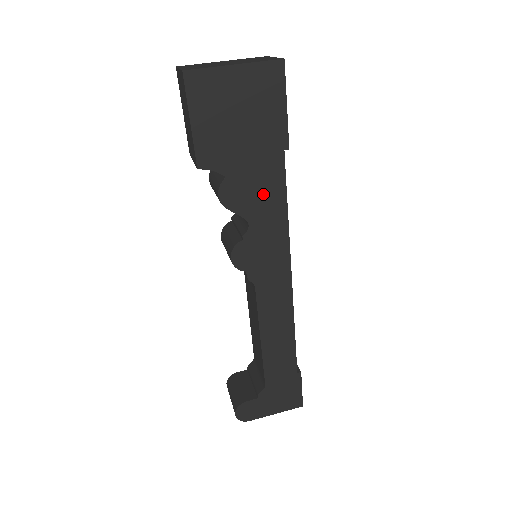
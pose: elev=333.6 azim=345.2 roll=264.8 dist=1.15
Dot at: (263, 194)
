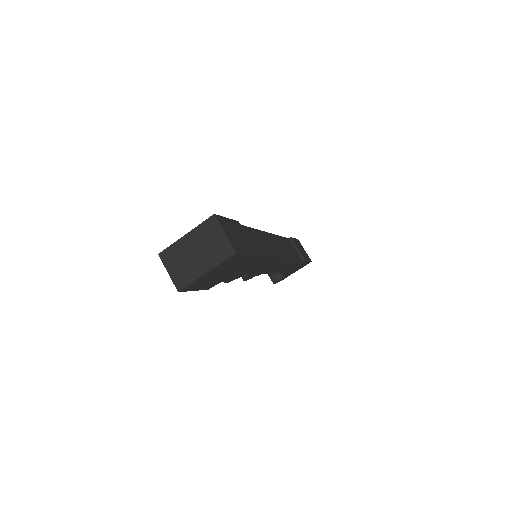
Dot at: (251, 267)
